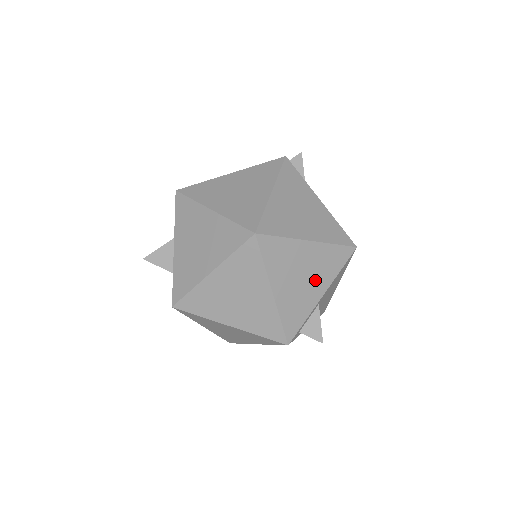
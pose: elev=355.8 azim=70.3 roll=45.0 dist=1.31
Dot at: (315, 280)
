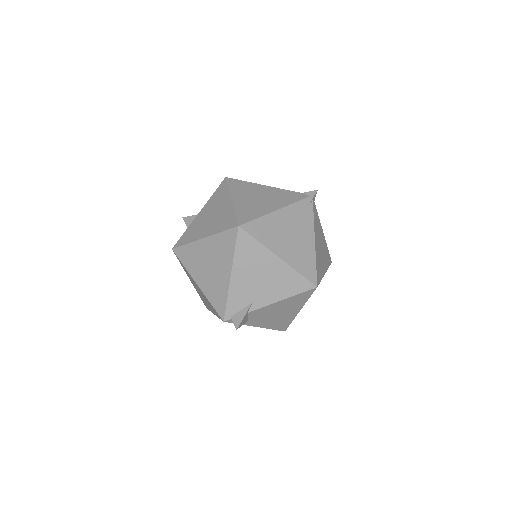
Dot at: occluded
